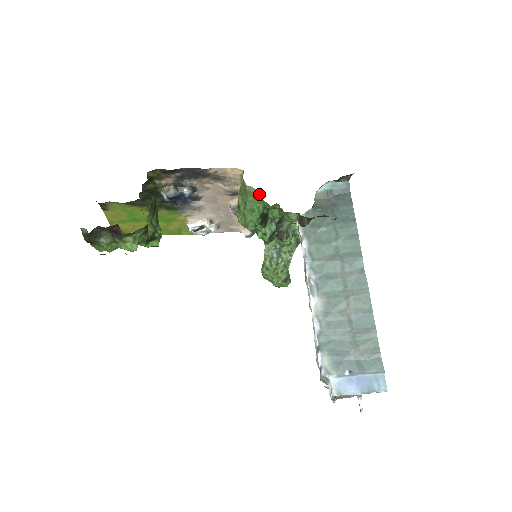
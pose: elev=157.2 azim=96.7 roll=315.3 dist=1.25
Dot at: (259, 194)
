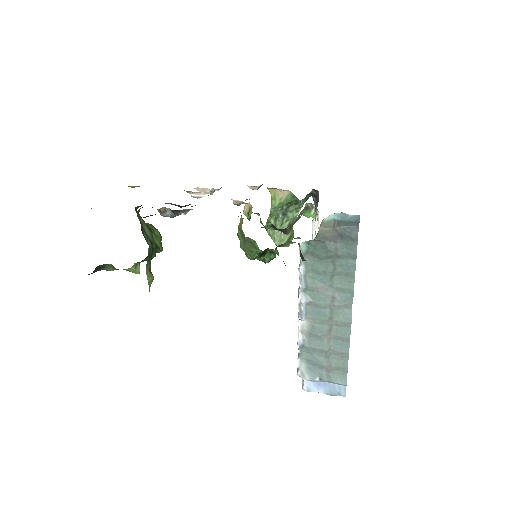
Dot at: occluded
